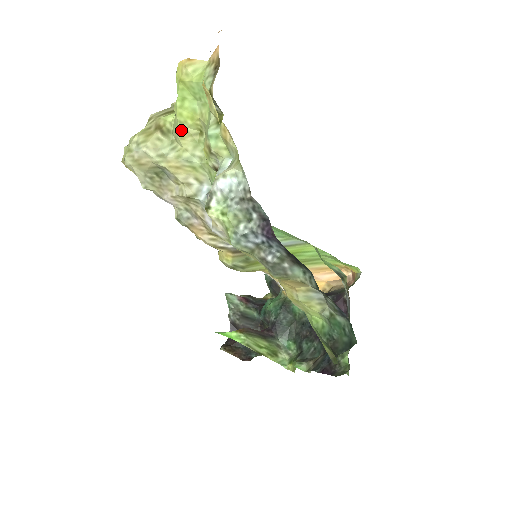
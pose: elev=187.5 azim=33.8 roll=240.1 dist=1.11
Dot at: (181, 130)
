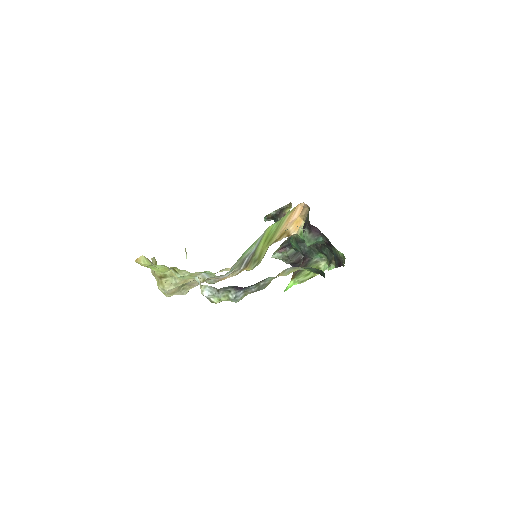
Dot at: (168, 274)
